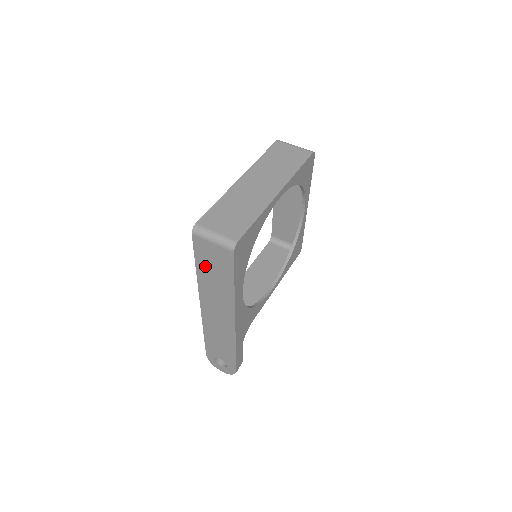
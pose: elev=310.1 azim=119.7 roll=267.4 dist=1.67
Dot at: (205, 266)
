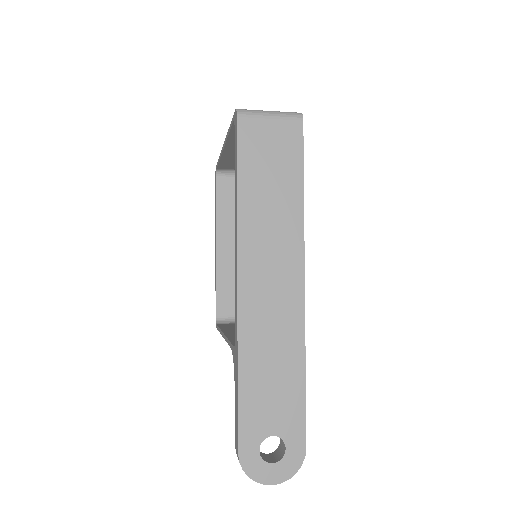
Dot at: (255, 174)
